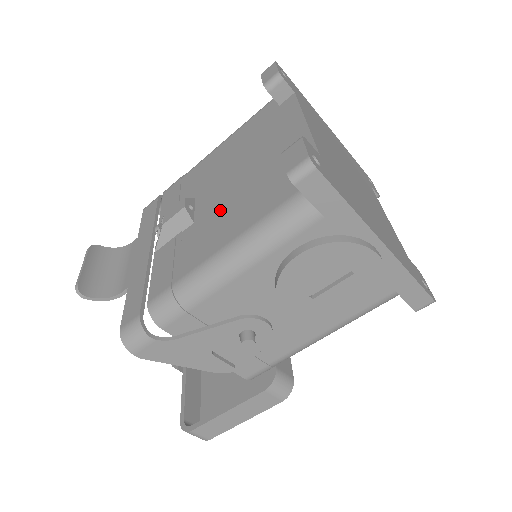
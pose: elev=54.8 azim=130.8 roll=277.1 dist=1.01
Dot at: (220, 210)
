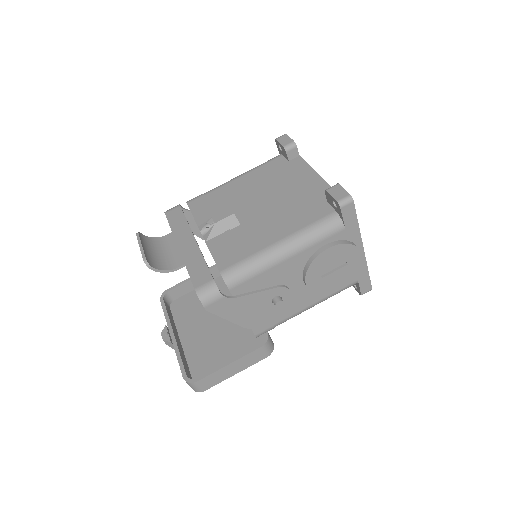
Dot at: (265, 218)
